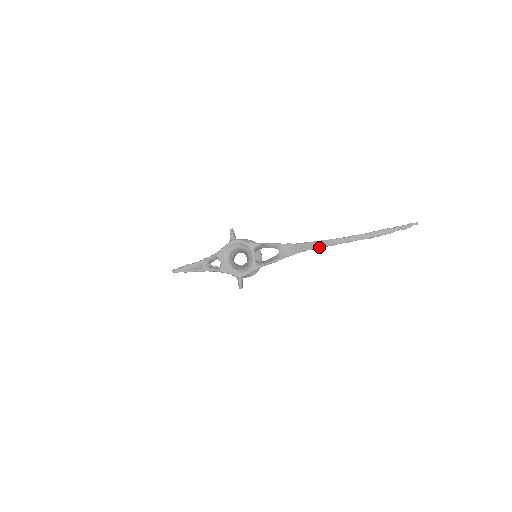
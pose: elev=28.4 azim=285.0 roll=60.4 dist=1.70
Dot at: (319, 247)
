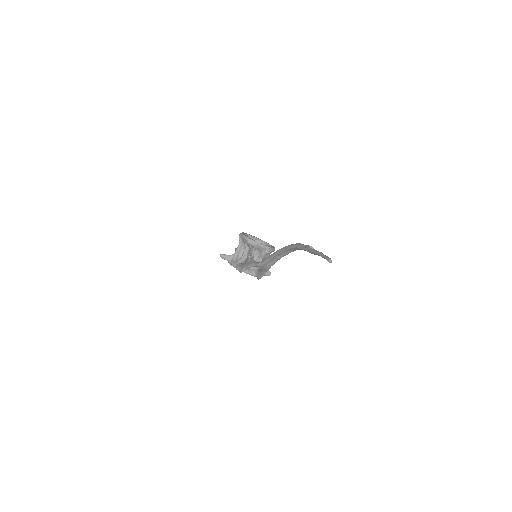
Dot at: occluded
